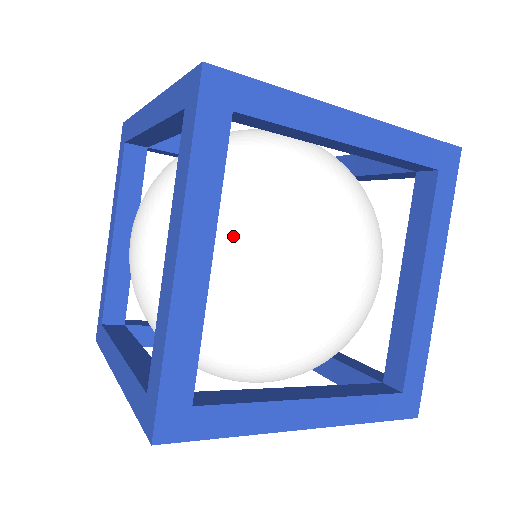
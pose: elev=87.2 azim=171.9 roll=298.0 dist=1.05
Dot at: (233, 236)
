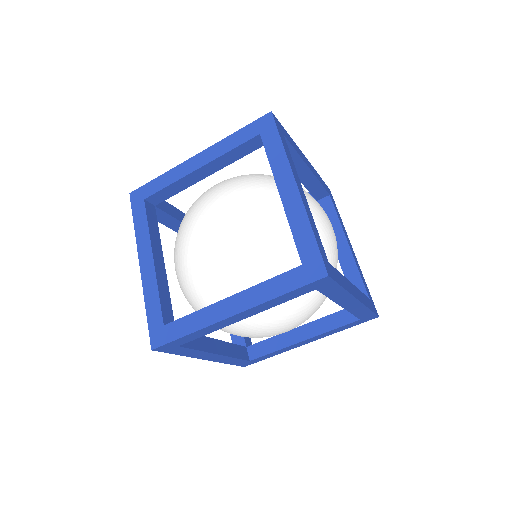
Dot at: occluded
